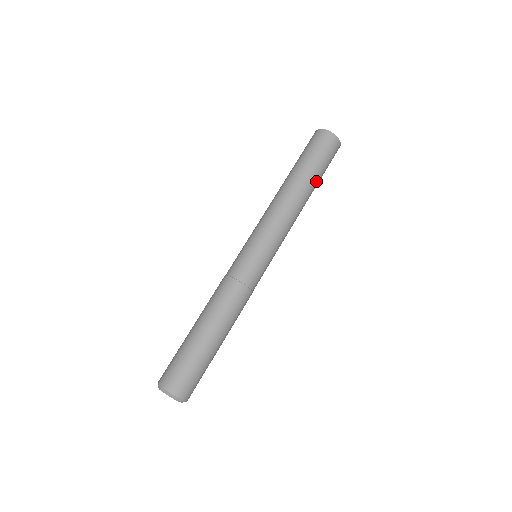
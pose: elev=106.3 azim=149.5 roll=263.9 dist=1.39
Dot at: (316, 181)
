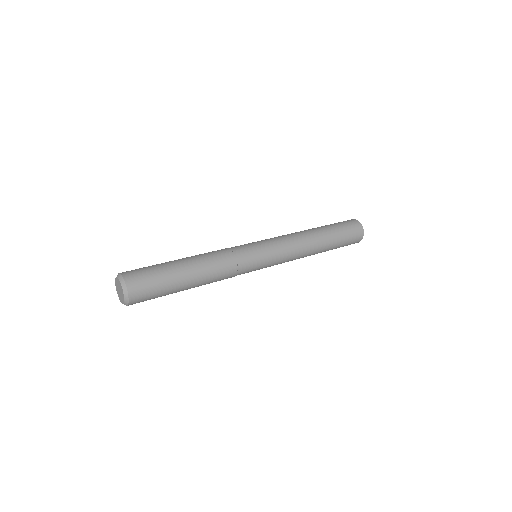
Dot at: (330, 233)
